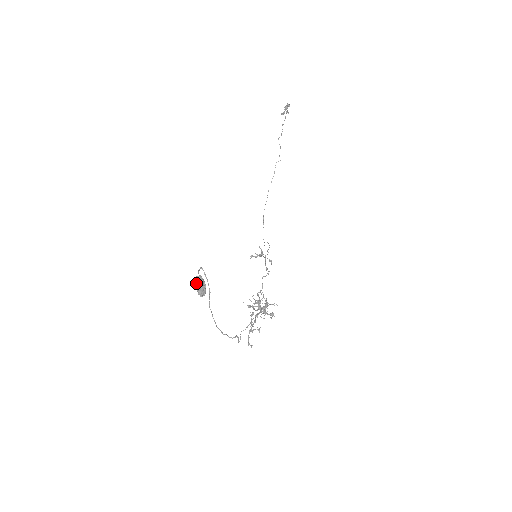
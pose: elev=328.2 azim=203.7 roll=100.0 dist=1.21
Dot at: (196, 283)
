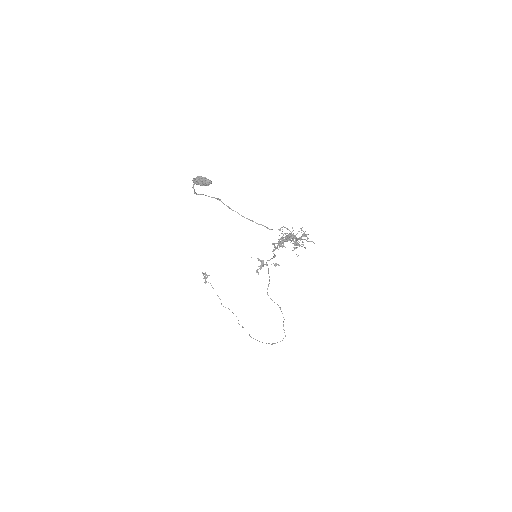
Dot at: (195, 179)
